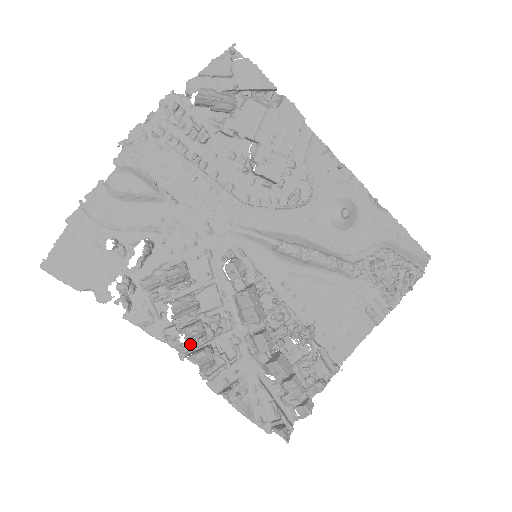
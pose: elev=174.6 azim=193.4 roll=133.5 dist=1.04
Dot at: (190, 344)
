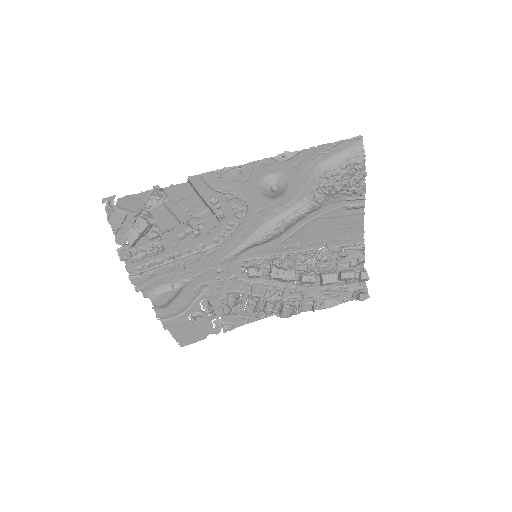
Dot at: (275, 309)
